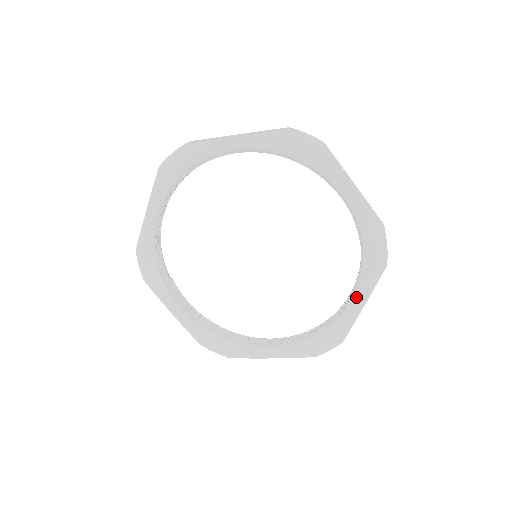
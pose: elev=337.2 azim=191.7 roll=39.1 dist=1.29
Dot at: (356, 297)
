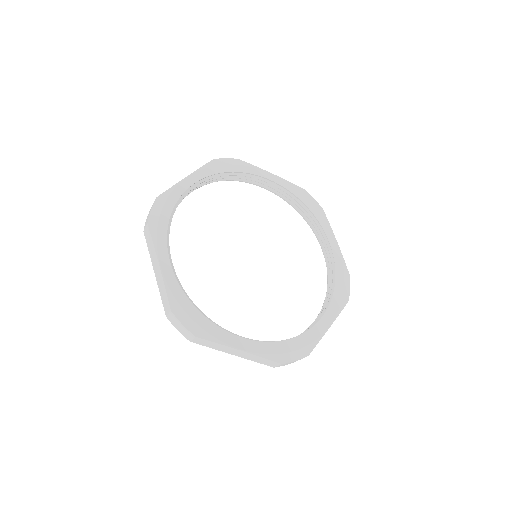
Dot at: (328, 237)
